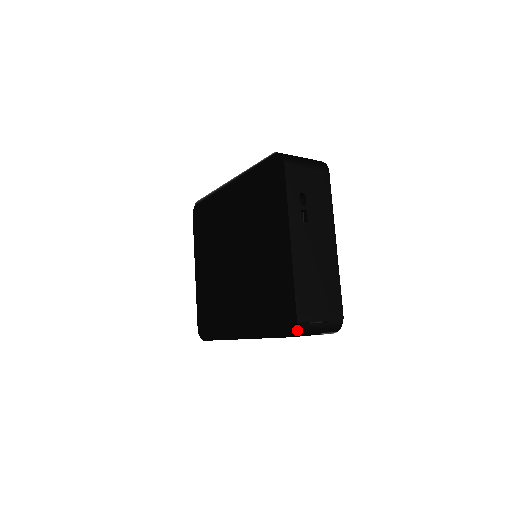
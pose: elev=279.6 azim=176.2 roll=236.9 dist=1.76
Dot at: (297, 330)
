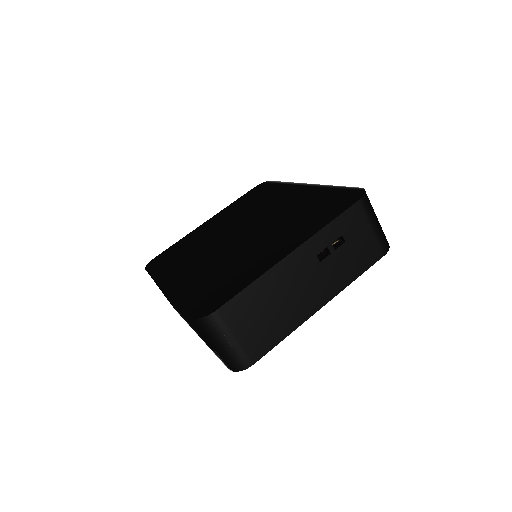
Dot at: (205, 320)
